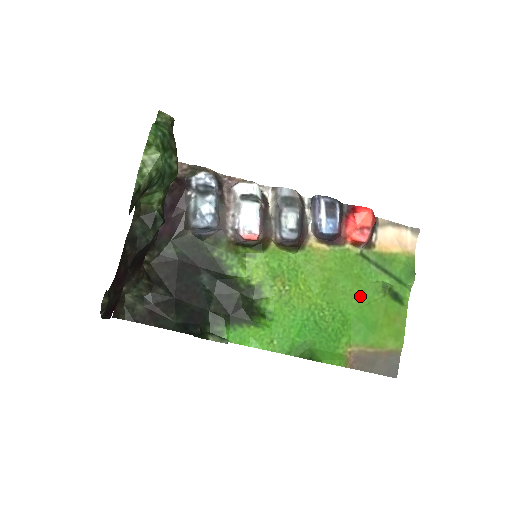
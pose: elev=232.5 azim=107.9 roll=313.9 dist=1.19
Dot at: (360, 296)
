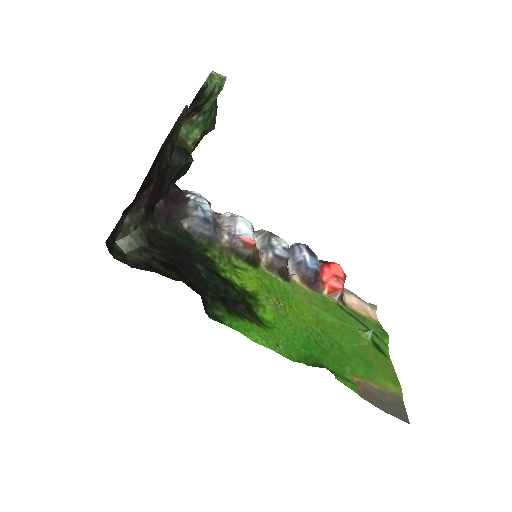
Dot at: (349, 336)
